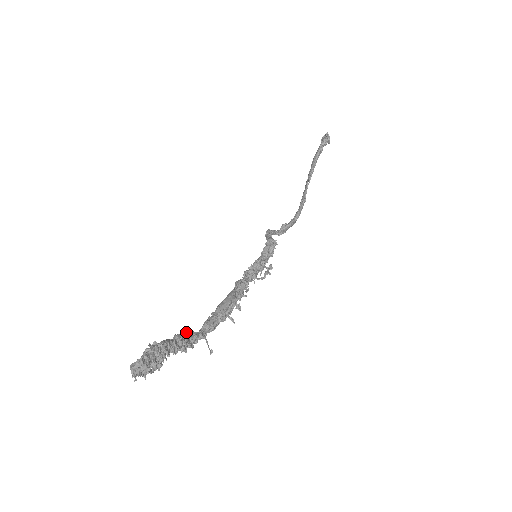
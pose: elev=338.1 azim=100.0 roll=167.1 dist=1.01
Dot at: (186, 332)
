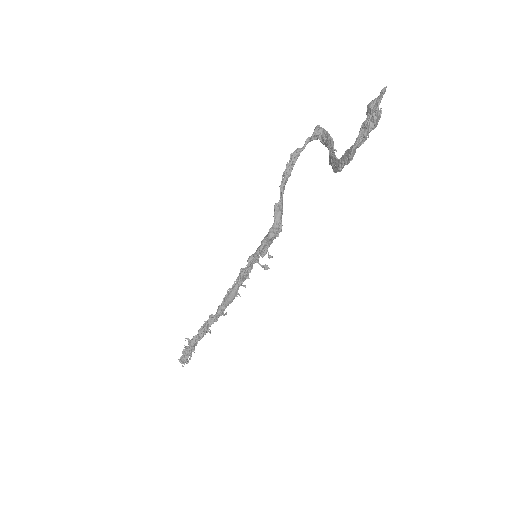
Dot at: (205, 328)
